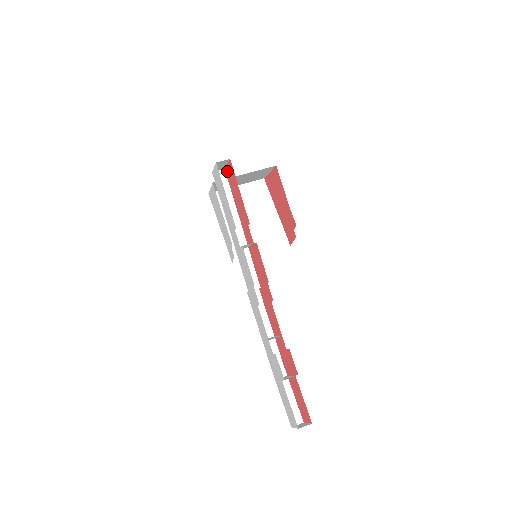
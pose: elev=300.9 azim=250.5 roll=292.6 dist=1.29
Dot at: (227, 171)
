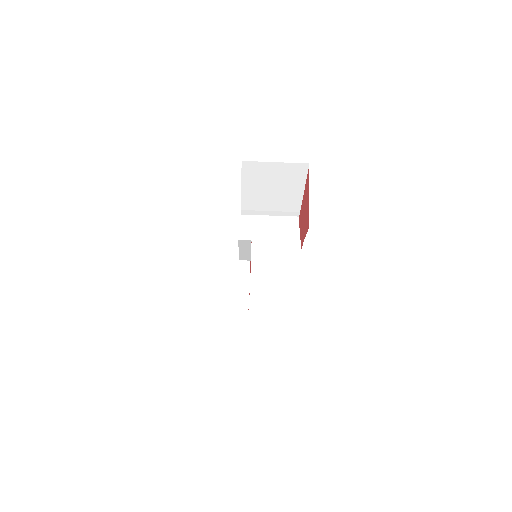
Dot at: occluded
